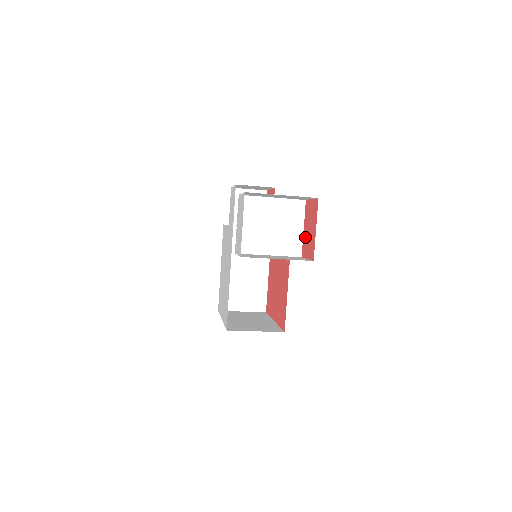
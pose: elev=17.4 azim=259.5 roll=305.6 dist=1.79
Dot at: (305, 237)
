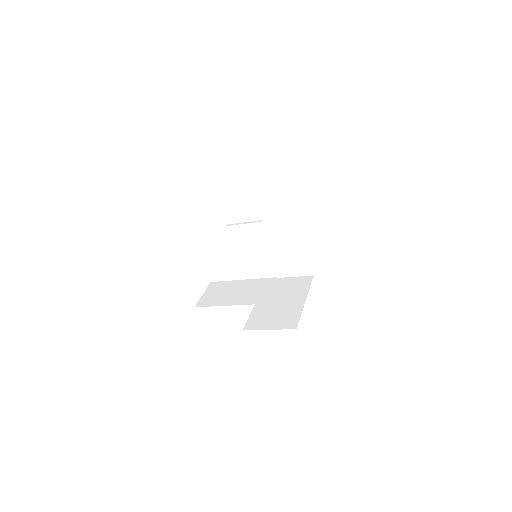
Dot at: occluded
